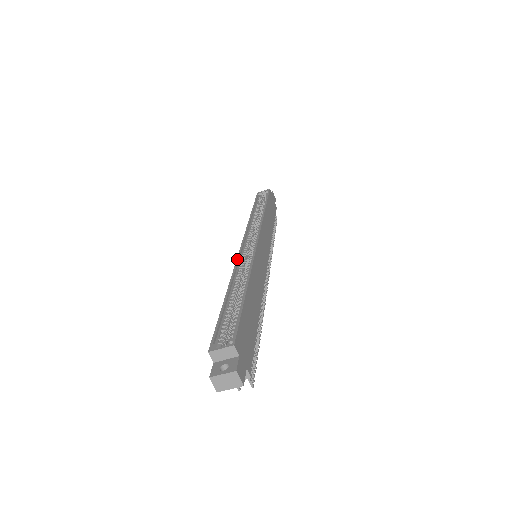
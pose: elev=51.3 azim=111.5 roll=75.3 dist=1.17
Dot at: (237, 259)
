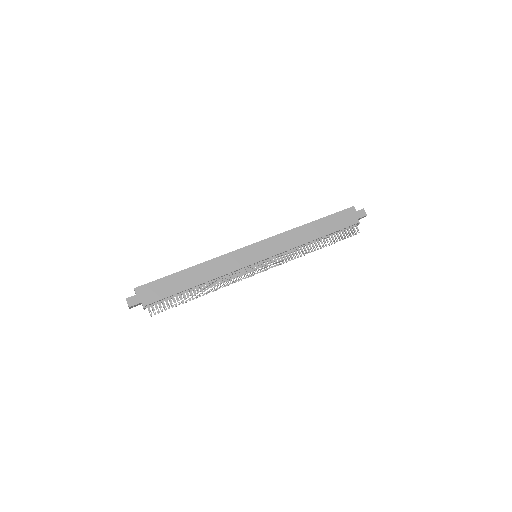
Dot at: occluded
